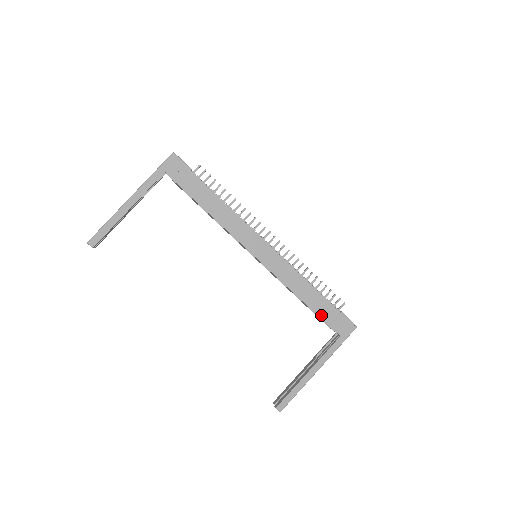
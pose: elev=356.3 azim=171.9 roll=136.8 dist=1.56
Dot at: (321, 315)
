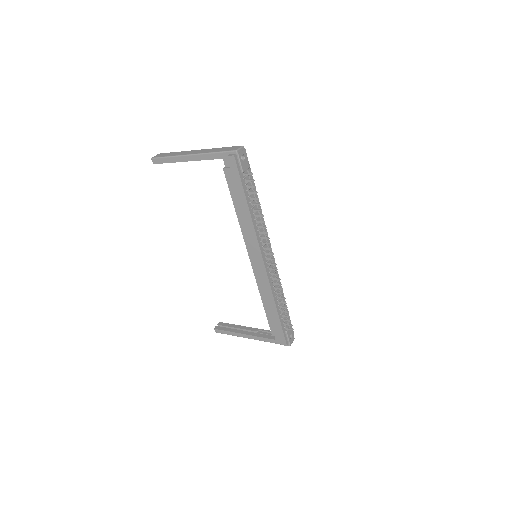
Dot at: (270, 322)
